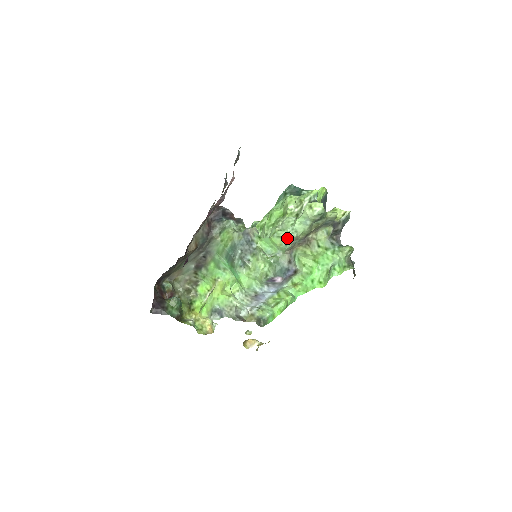
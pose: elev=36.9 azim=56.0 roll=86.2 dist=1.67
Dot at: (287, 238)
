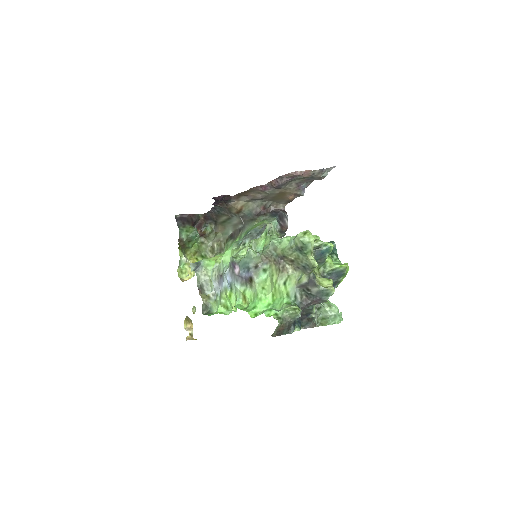
Dot at: (271, 241)
